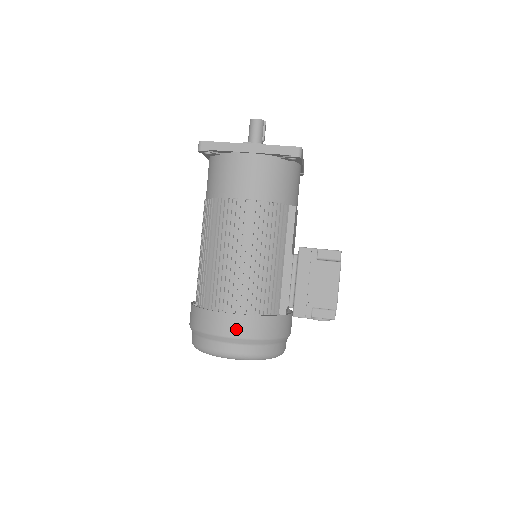
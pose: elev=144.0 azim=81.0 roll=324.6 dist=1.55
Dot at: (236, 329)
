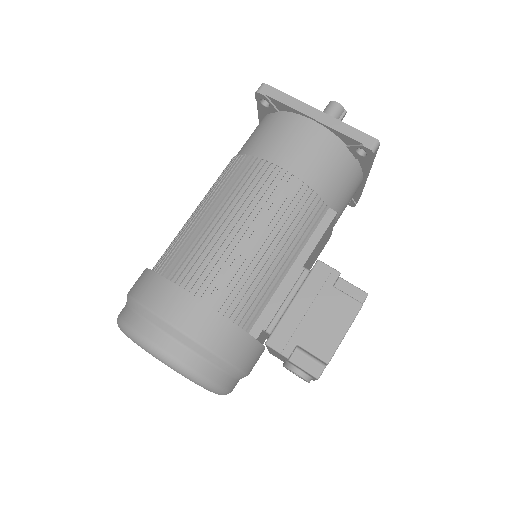
Dot at: (183, 316)
